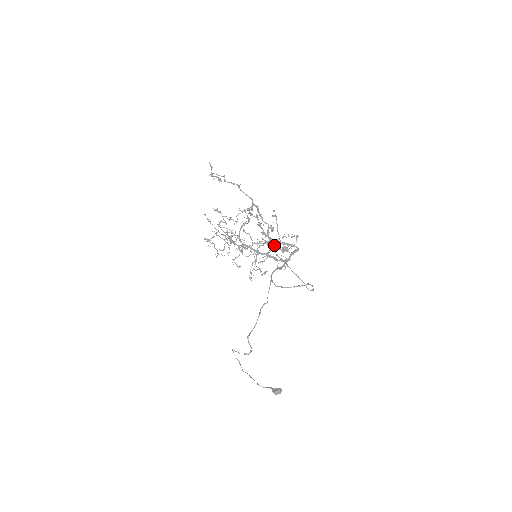
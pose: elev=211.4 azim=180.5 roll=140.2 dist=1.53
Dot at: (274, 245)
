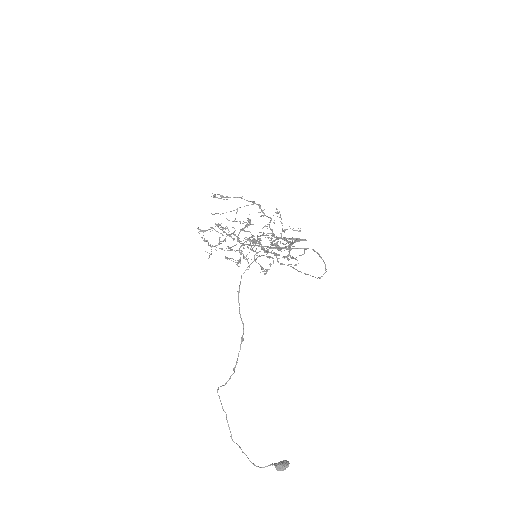
Dot at: (277, 237)
